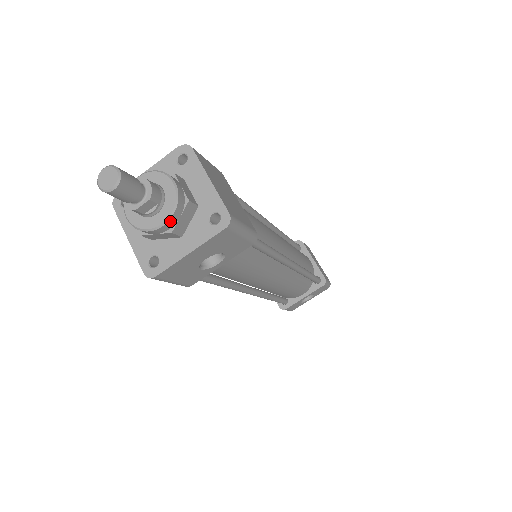
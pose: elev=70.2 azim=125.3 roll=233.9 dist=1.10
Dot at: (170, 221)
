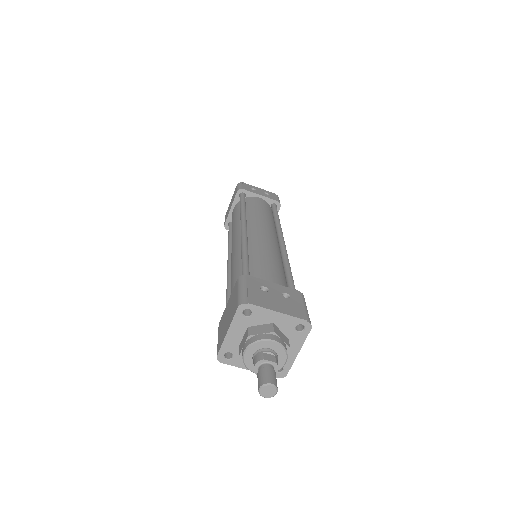
Dot at: occluded
